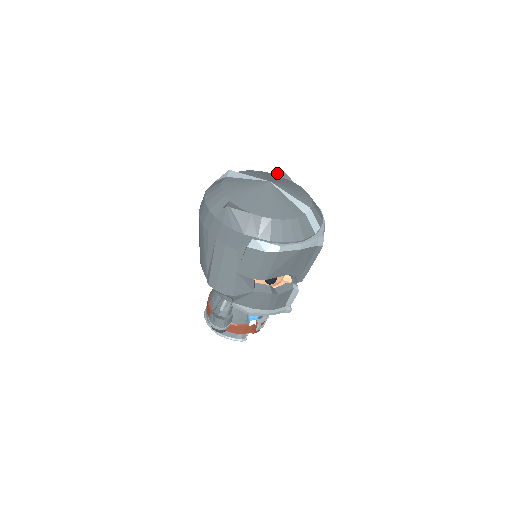
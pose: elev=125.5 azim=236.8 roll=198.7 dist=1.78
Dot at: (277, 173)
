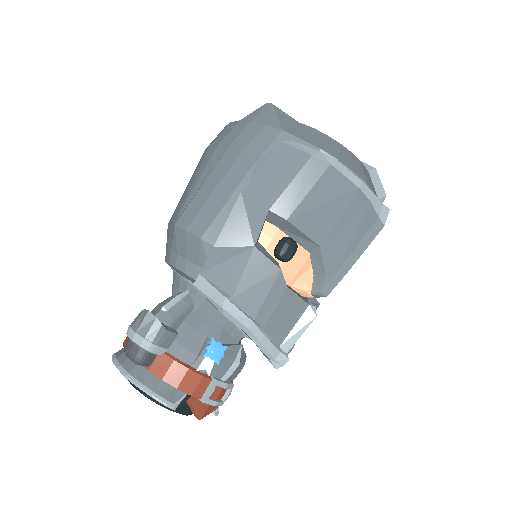
Dot at: occluded
